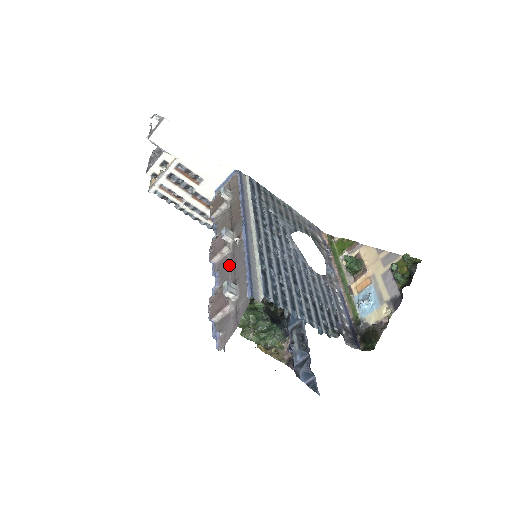
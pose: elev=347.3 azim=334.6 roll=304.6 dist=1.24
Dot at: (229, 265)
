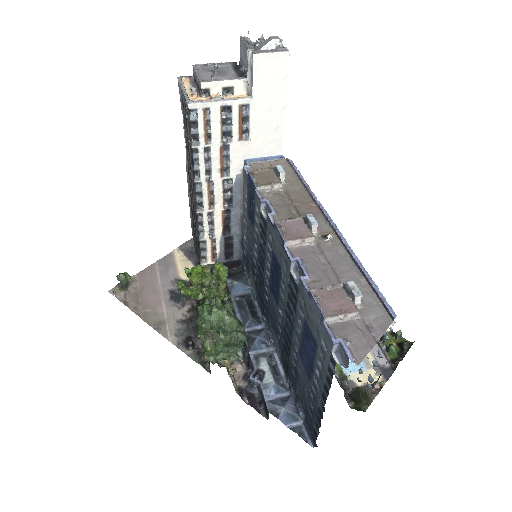
Dot at: (318, 260)
